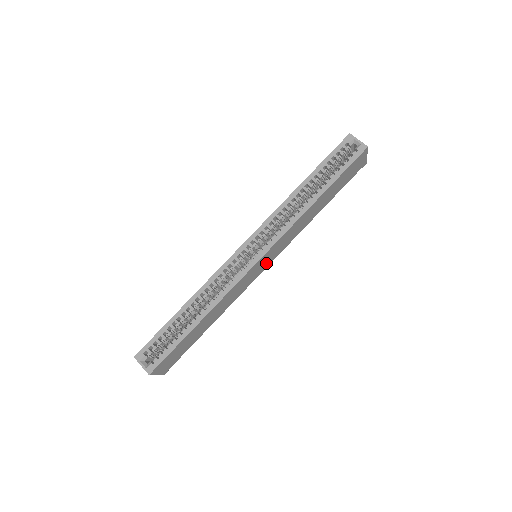
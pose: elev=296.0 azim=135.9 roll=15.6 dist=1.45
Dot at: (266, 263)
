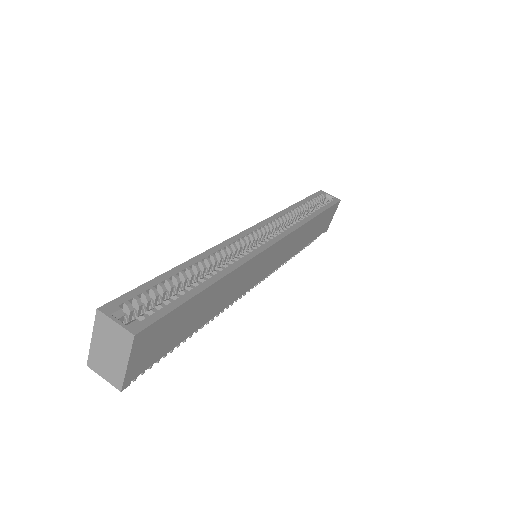
Dot at: (267, 268)
